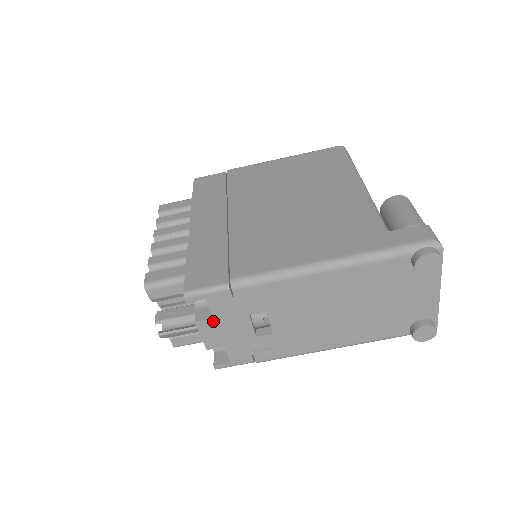
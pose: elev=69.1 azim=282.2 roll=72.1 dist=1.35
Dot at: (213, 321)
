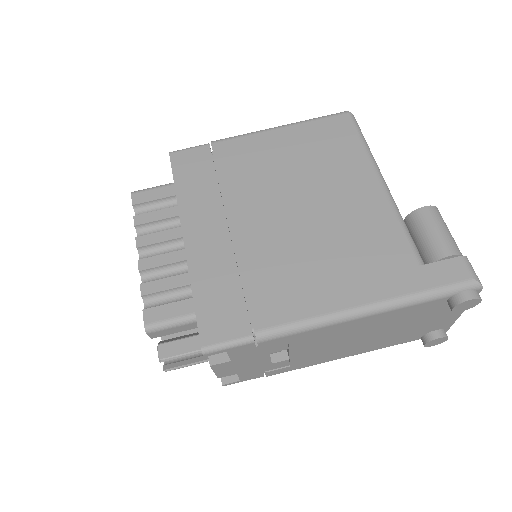
Dot at: (230, 362)
